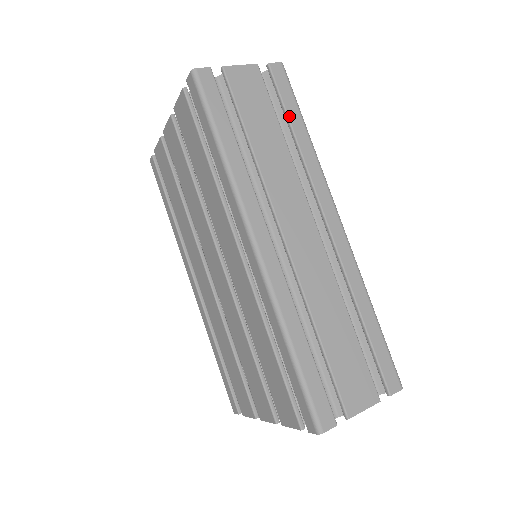
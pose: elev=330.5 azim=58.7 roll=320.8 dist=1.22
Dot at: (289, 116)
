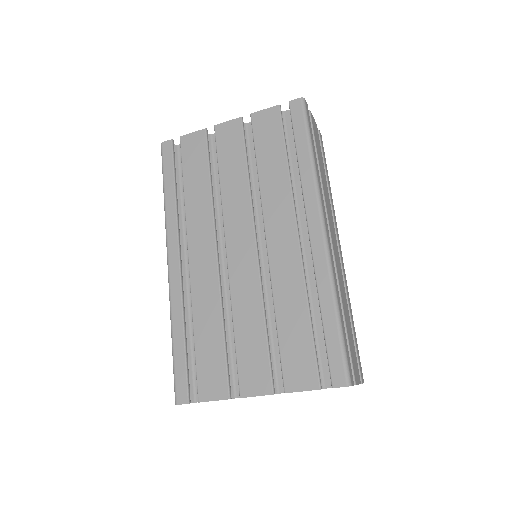
Dot at: (326, 167)
